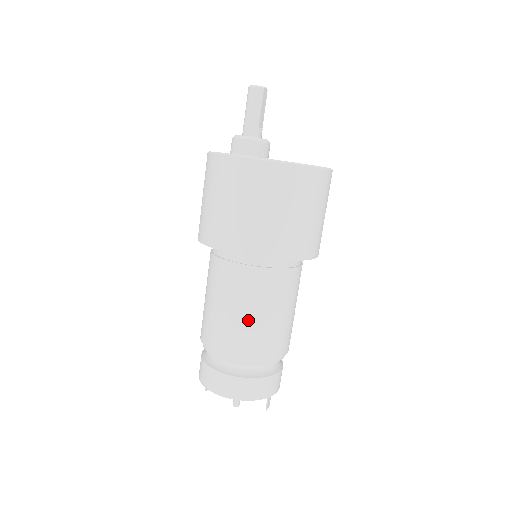
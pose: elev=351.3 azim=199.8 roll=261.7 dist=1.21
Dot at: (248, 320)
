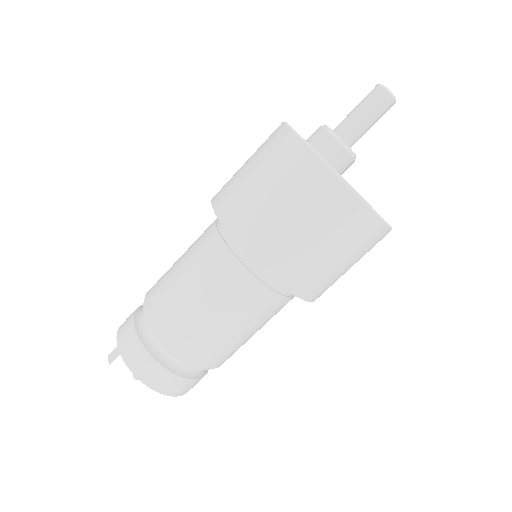
Dot at: (242, 338)
